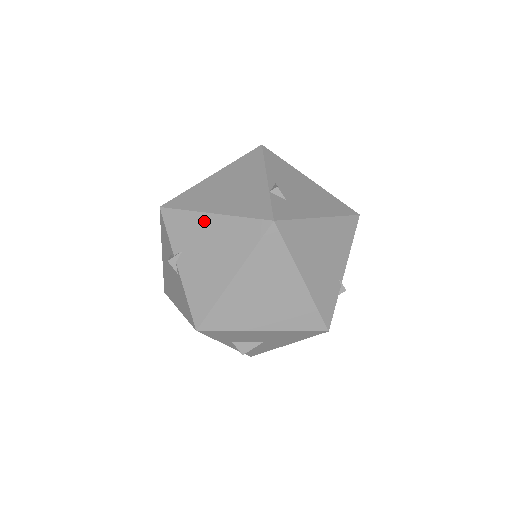
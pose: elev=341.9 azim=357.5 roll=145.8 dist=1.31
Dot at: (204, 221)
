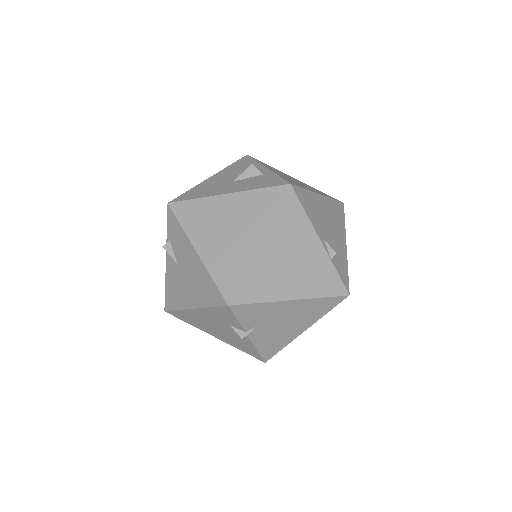
Dot at: (282, 306)
